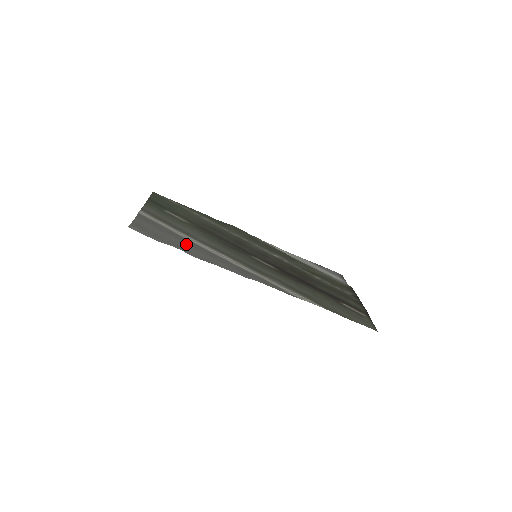
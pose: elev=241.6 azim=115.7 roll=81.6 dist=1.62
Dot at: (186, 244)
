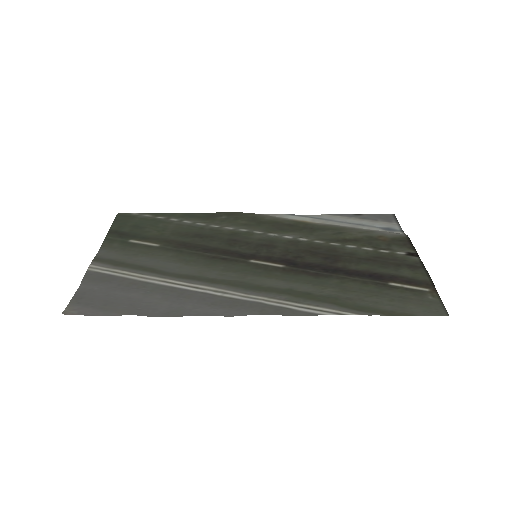
Dot at: (149, 294)
